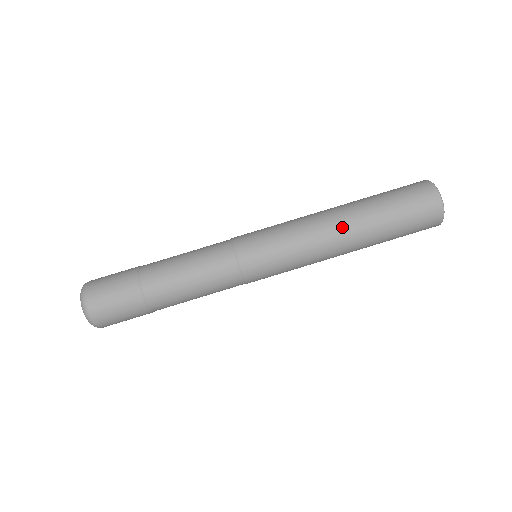
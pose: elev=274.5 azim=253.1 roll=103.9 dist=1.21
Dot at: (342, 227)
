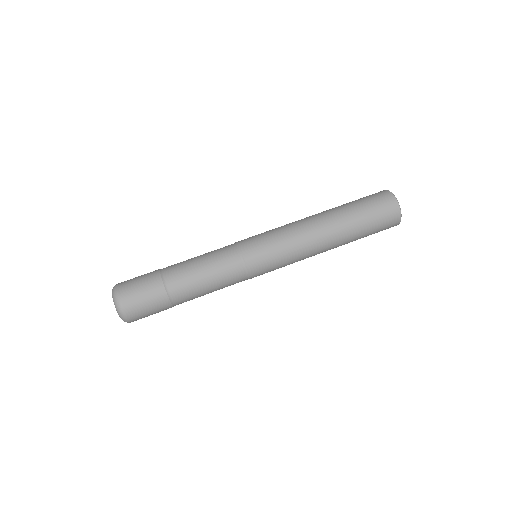
Dot at: (328, 240)
